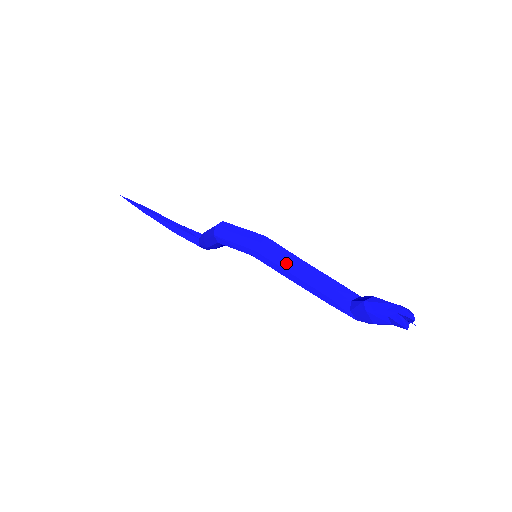
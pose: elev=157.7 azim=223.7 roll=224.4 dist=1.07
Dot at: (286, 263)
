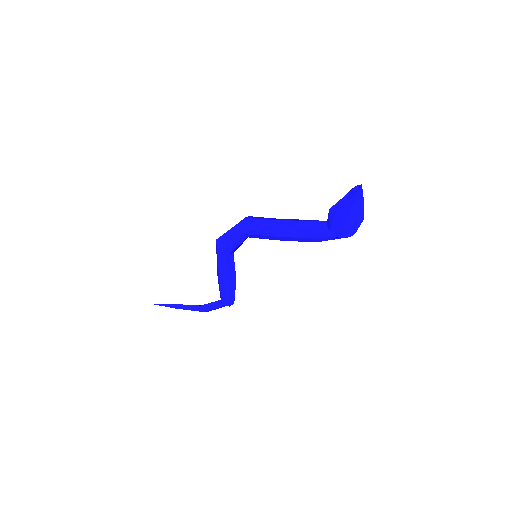
Dot at: (268, 222)
